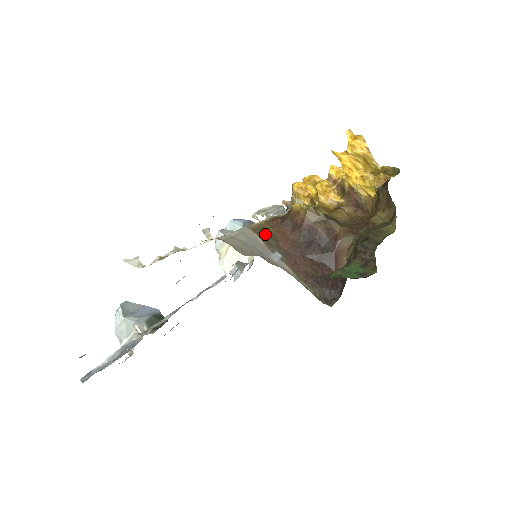
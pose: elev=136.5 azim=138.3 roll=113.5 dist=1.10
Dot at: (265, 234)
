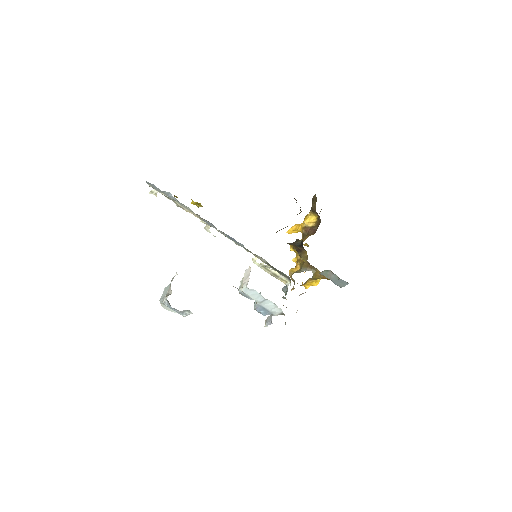
Dot at: occluded
